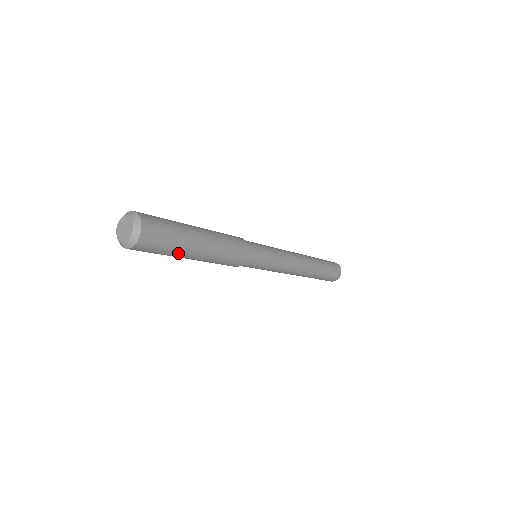
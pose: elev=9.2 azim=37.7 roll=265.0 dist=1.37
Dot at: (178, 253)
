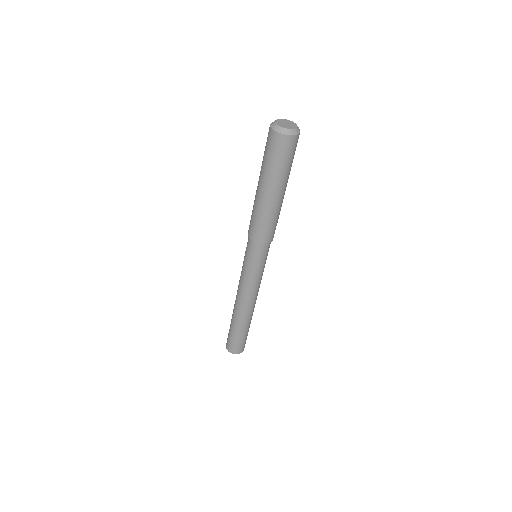
Dot at: (268, 174)
